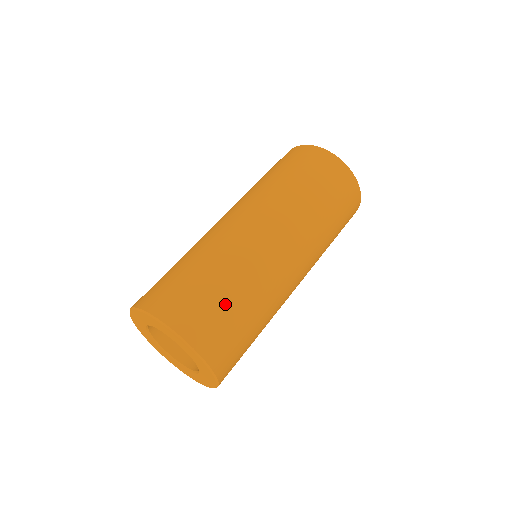
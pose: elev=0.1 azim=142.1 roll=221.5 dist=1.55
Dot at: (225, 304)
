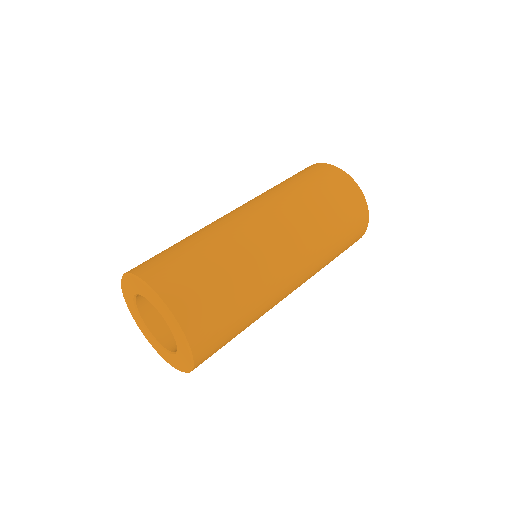
Dot at: (226, 302)
